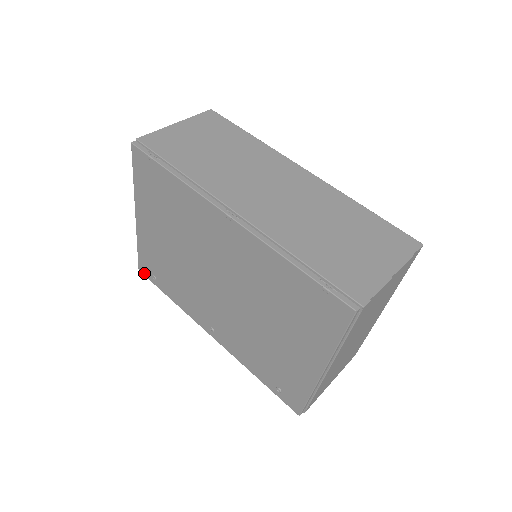
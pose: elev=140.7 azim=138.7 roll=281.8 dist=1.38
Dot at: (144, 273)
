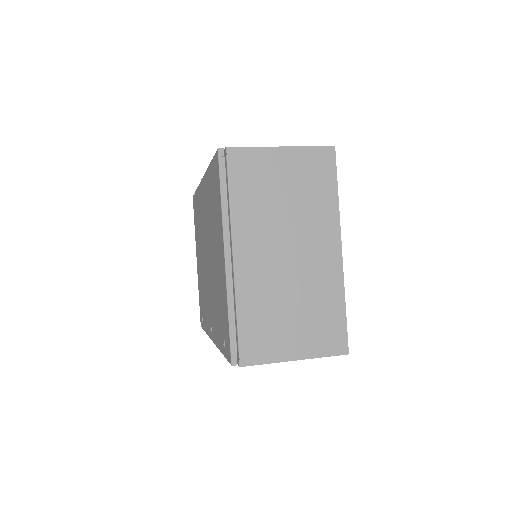
Dot at: (201, 324)
